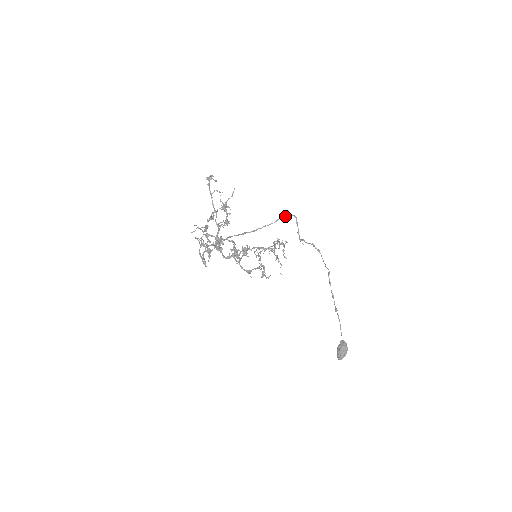
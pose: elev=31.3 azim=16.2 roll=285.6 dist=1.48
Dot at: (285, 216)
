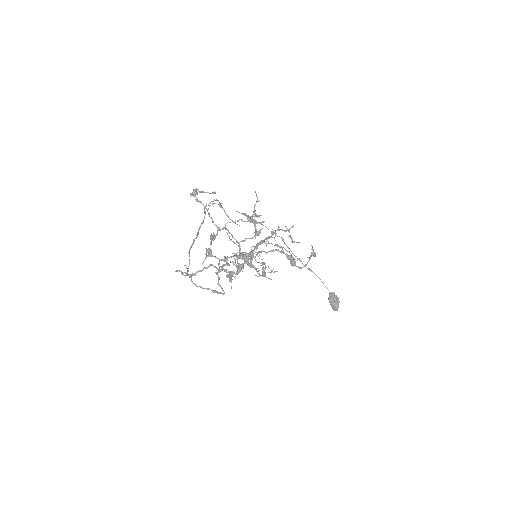
Dot at: (208, 204)
